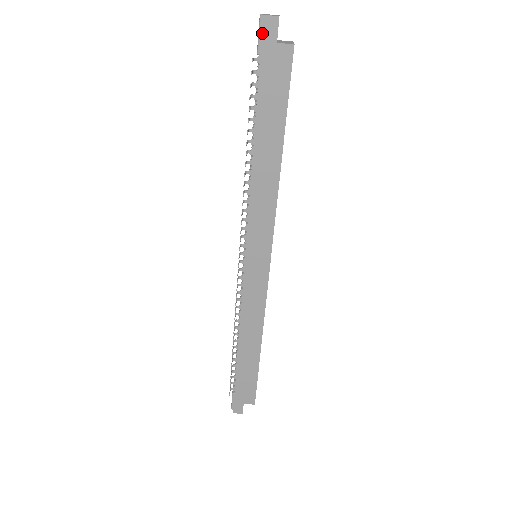
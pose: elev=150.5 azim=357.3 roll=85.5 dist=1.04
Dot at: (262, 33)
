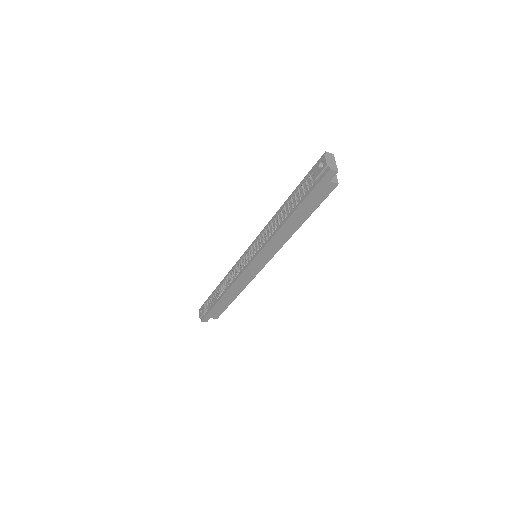
Dot at: (324, 176)
